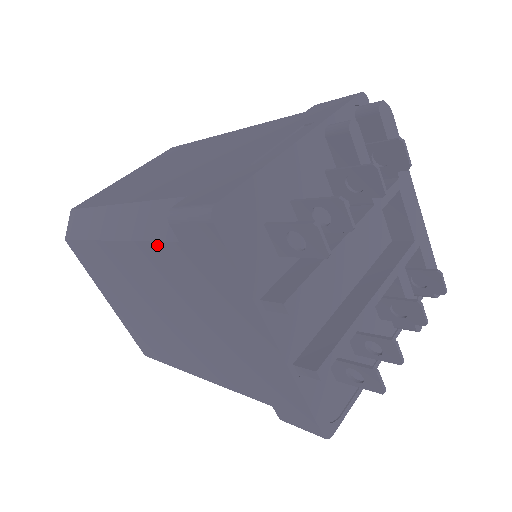
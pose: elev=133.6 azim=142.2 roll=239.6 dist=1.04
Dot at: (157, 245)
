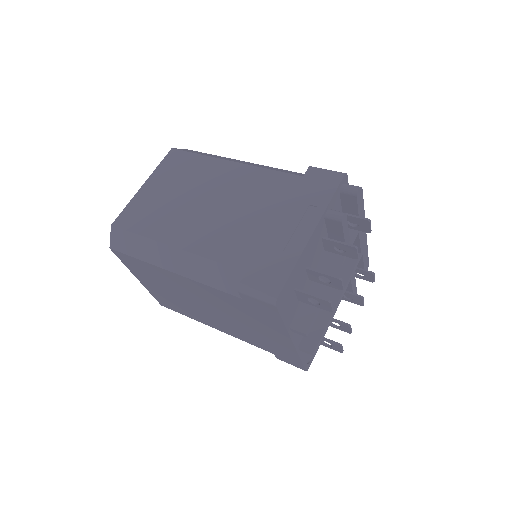
Dot at: (219, 291)
